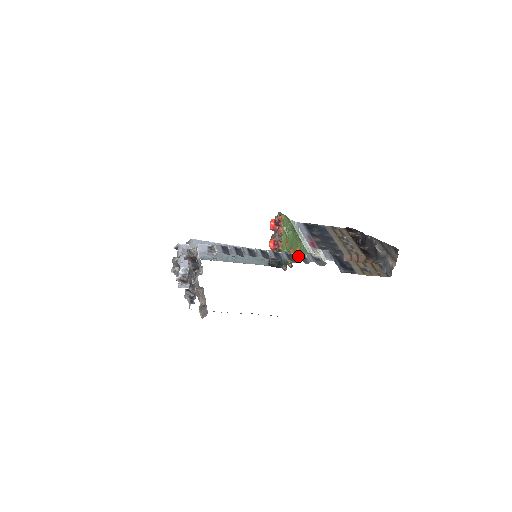
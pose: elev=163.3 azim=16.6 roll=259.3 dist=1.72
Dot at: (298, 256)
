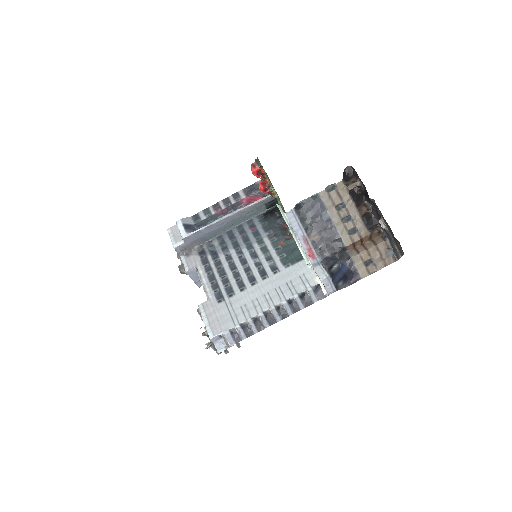
Dot at: (301, 301)
